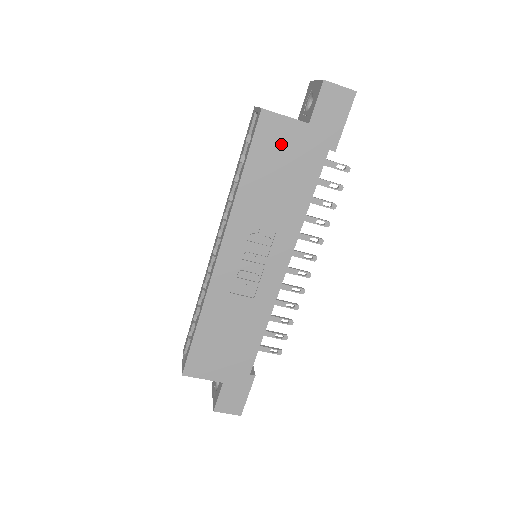
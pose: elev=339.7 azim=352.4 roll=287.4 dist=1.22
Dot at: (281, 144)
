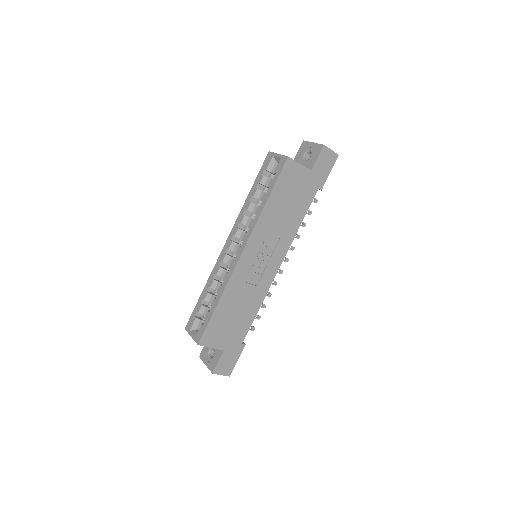
Dot at: (294, 181)
